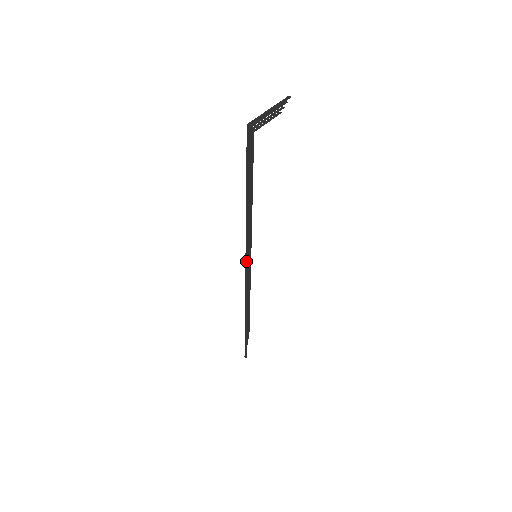
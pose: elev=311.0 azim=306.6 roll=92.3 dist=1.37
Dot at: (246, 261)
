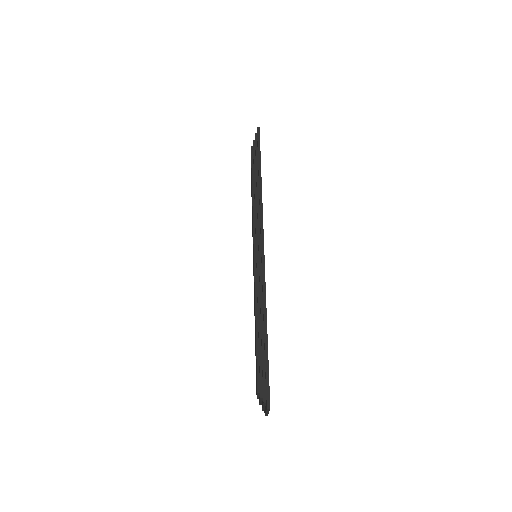
Dot at: (261, 231)
